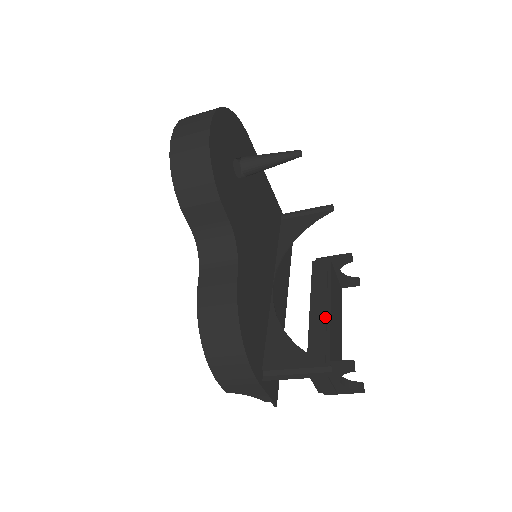
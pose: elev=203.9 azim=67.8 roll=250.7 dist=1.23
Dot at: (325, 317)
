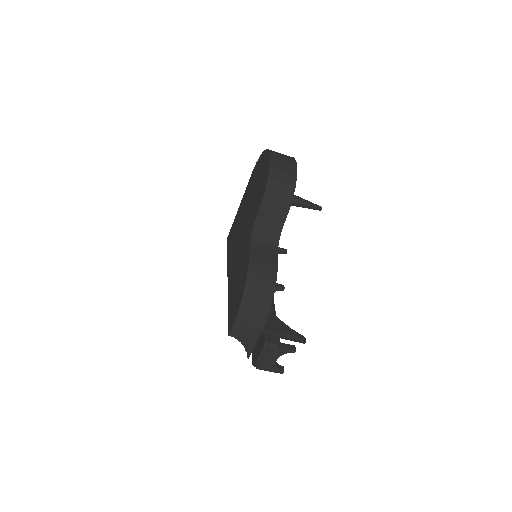
Dot at: occluded
